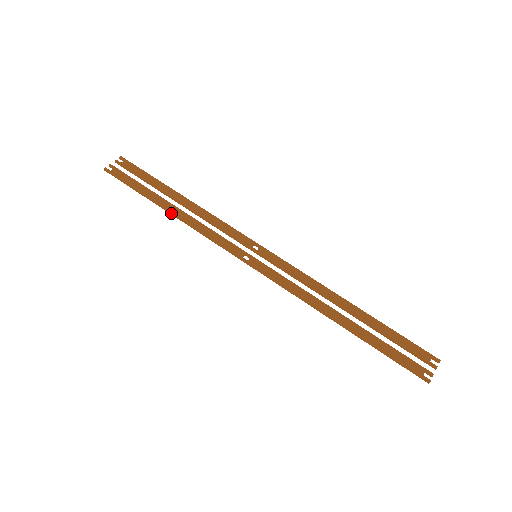
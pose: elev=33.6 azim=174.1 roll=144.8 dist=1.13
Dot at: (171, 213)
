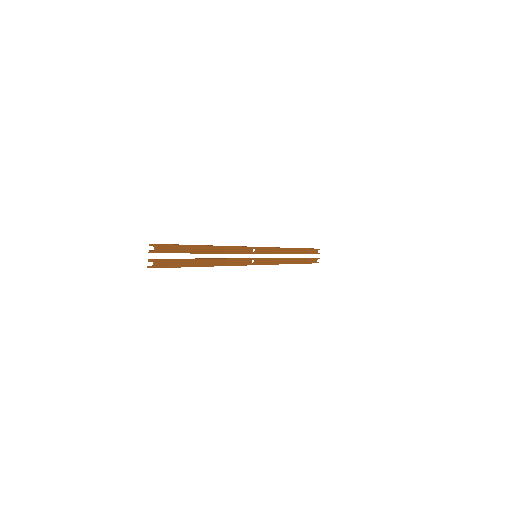
Dot at: occluded
